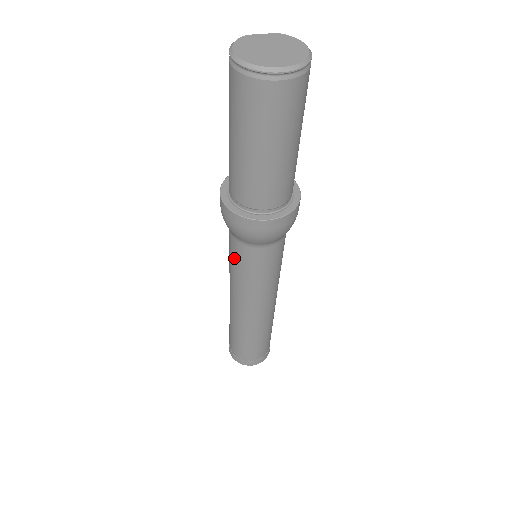
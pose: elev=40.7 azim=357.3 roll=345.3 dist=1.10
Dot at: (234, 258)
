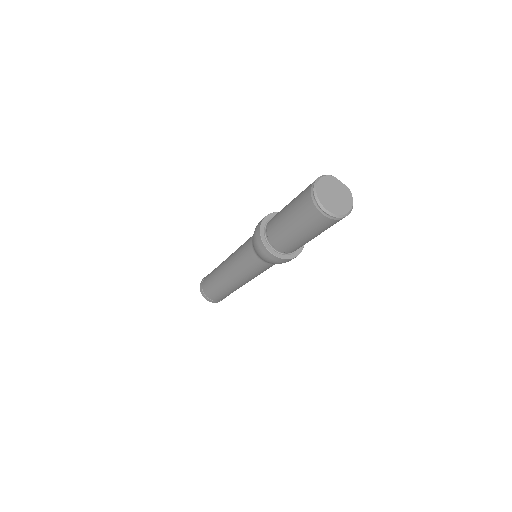
Dot at: (244, 248)
